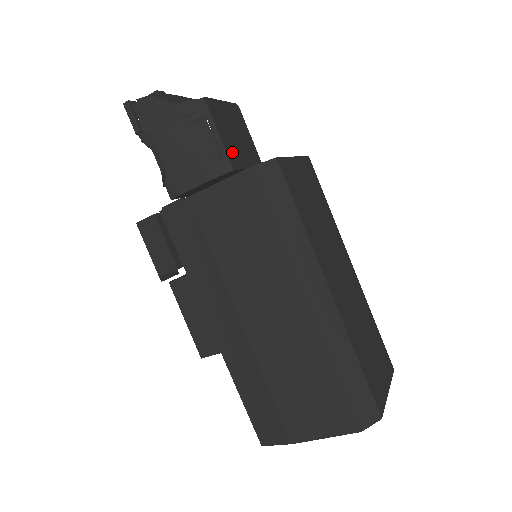
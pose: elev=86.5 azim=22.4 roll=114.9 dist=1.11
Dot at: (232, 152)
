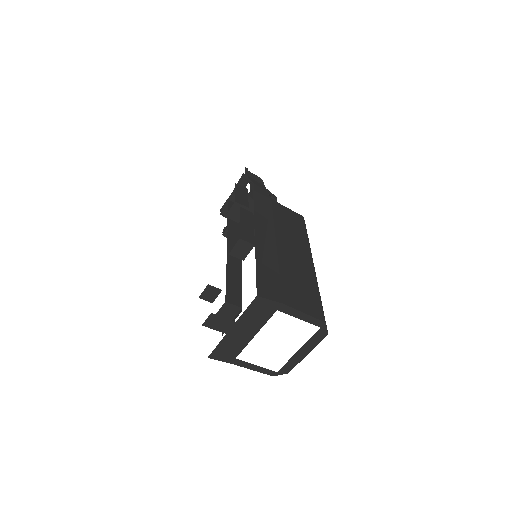
Dot at: occluded
